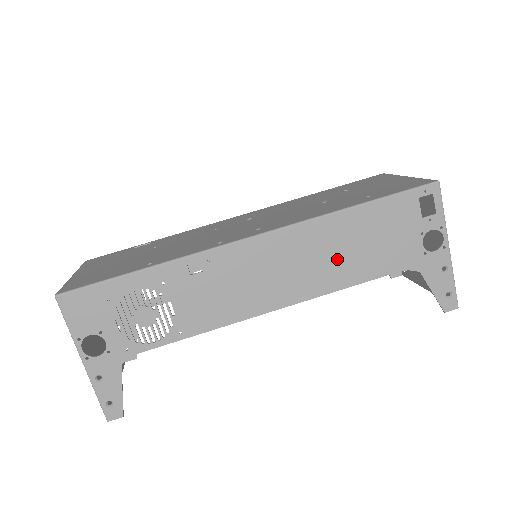
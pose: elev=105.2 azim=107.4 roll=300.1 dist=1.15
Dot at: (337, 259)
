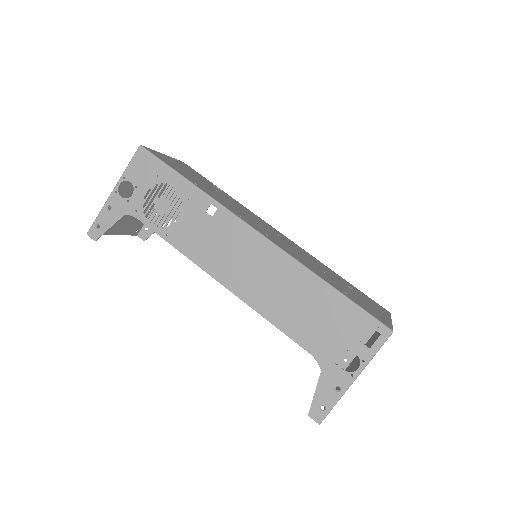
Dot at: (285, 300)
